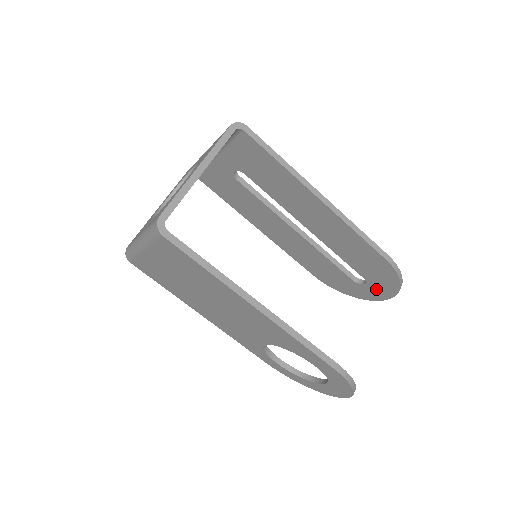
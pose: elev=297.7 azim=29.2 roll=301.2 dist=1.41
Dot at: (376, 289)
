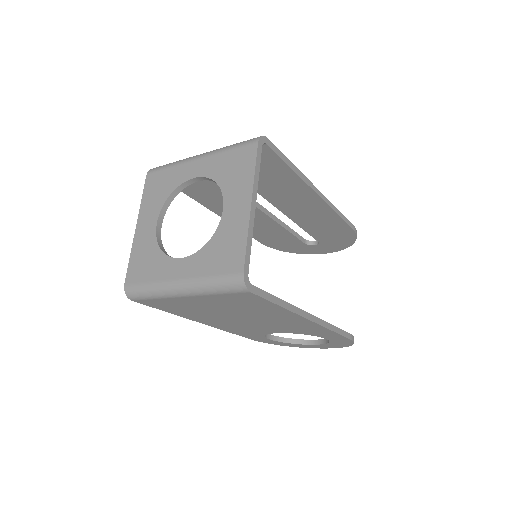
Dot at: (325, 247)
